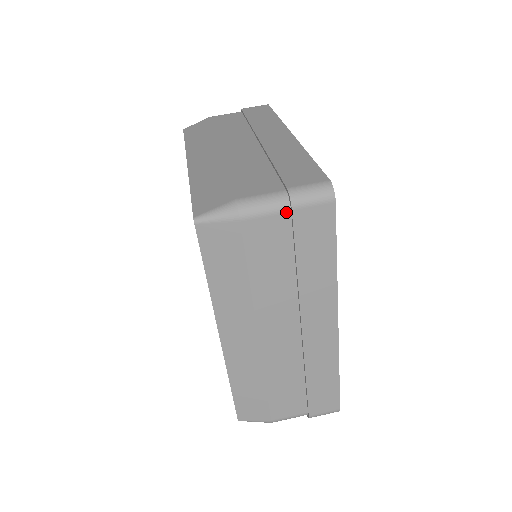
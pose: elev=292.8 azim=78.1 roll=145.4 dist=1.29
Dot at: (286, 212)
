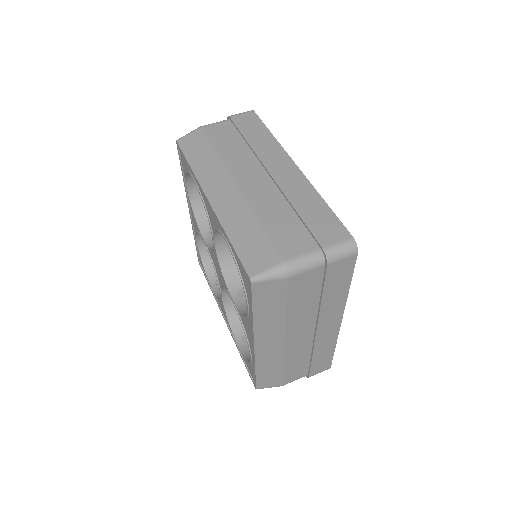
Dot at: (322, 266)
